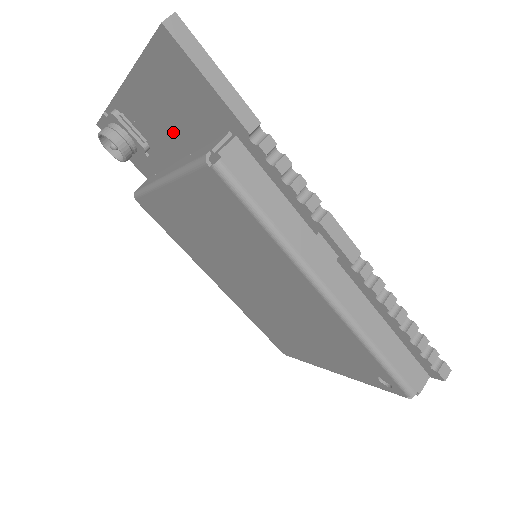
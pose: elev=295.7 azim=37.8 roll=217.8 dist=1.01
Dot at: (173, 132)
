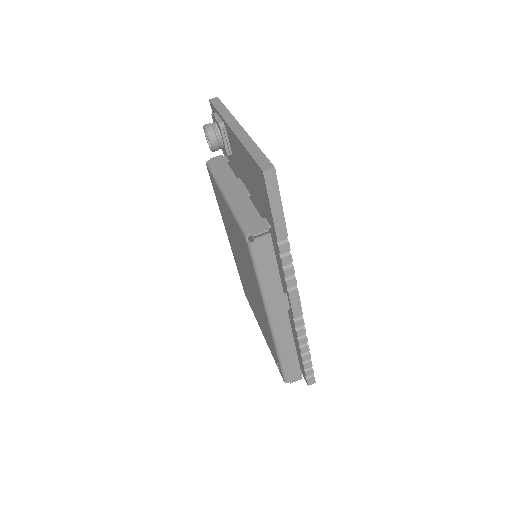
Dot at: (246, 178)
